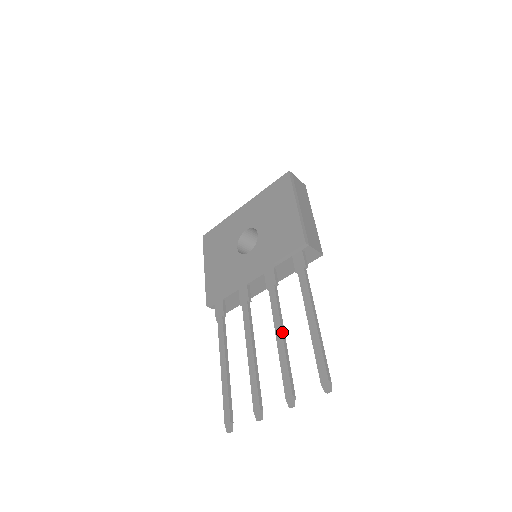
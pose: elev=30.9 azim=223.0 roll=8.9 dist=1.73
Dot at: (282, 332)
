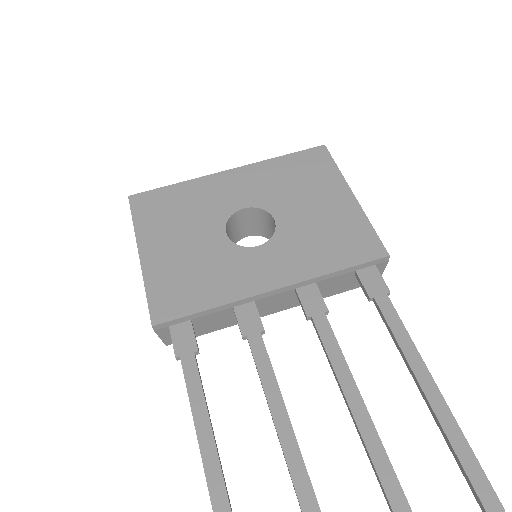
Dot at: occluded
